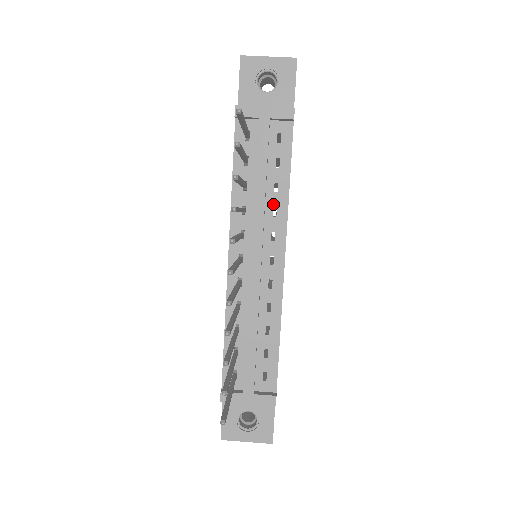
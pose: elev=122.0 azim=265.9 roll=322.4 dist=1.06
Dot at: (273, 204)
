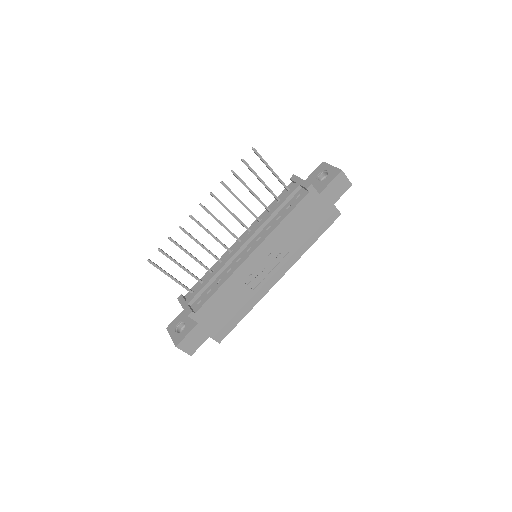
Dot at: (271, 224)
